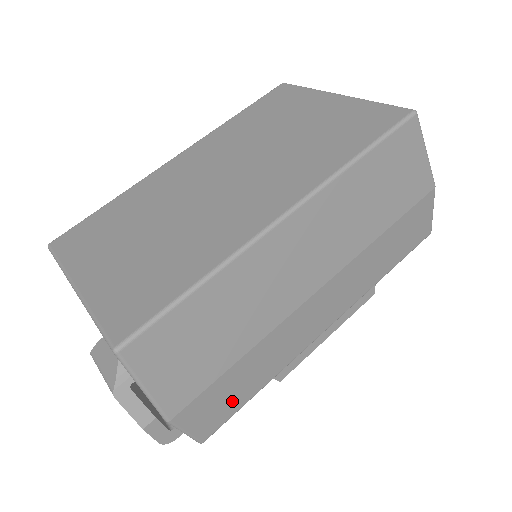
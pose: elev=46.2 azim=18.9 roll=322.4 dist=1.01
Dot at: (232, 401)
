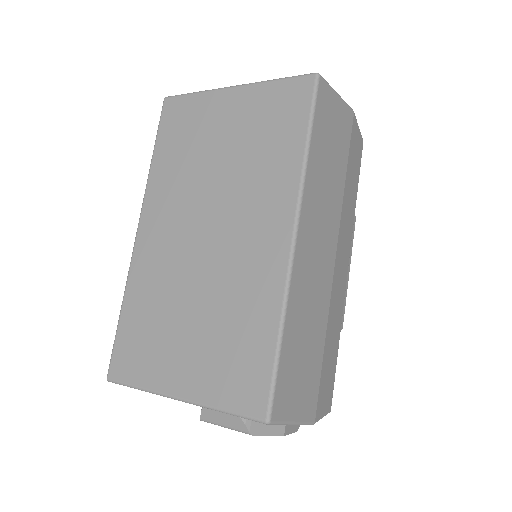
Dot at: (331, 372)
